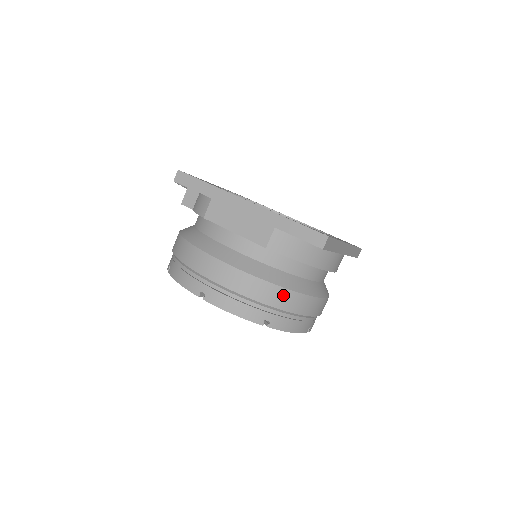
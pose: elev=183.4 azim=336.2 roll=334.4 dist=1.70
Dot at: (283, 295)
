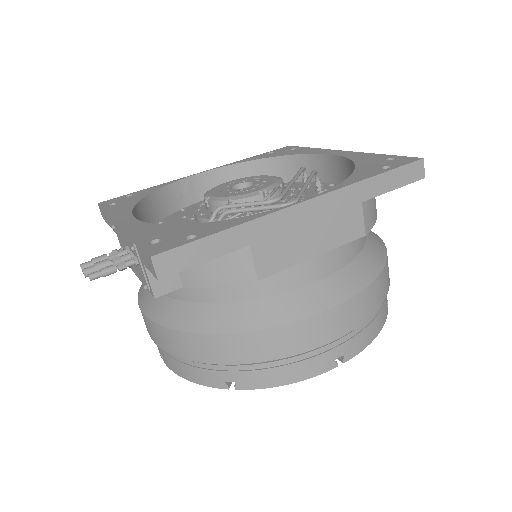
Dot at: occluded
